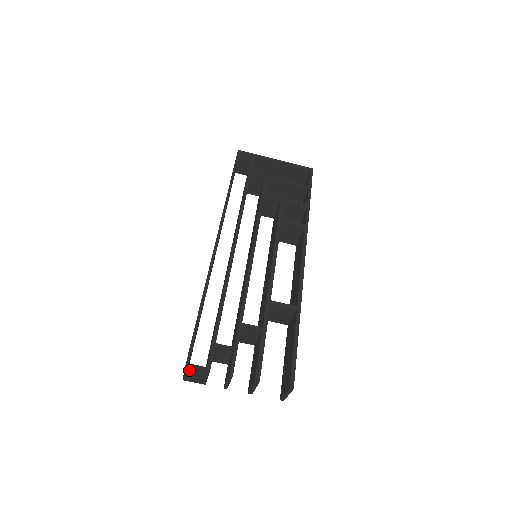
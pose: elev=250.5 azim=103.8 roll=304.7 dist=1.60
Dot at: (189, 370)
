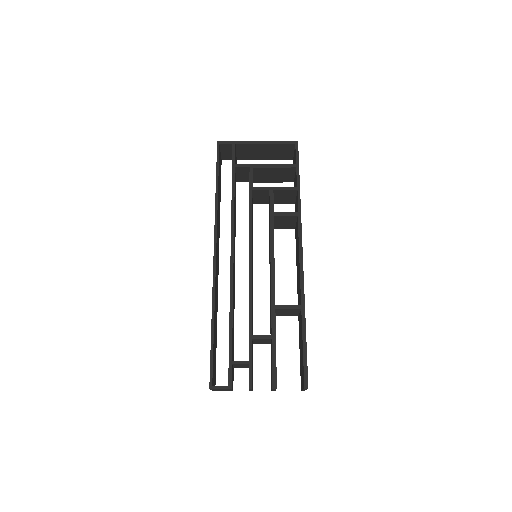
Dot at: (214, 389)
